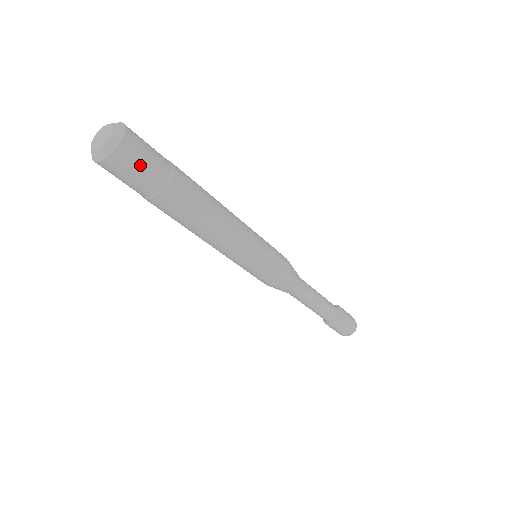
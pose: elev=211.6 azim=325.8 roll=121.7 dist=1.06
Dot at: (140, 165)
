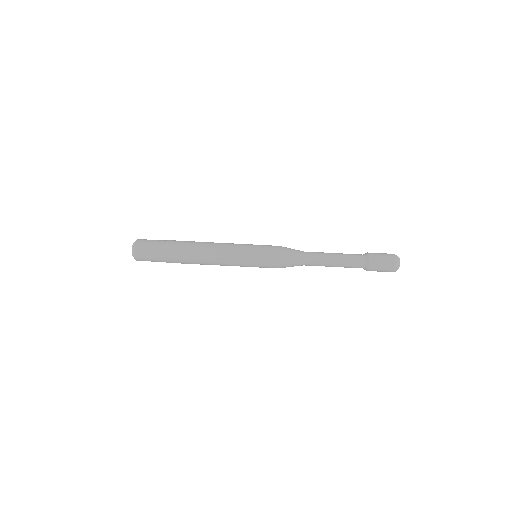
Dot at: (149, 245)
